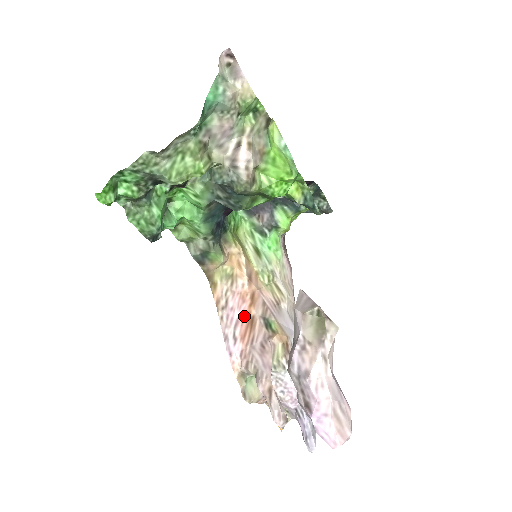
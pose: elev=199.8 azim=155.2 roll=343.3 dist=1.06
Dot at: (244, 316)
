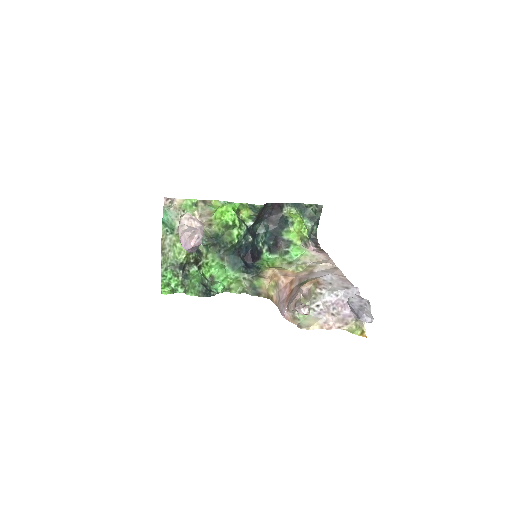
Dot at: (288, 293)
